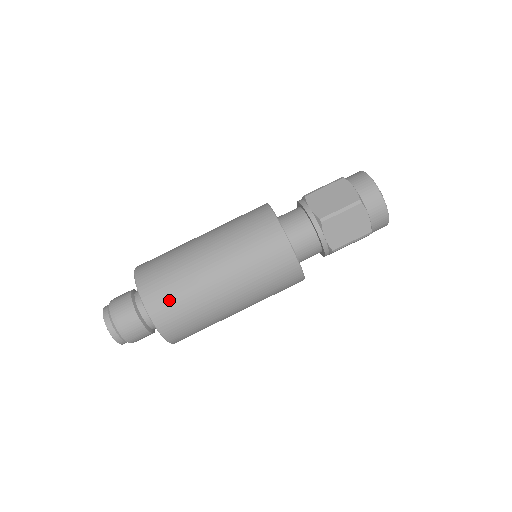
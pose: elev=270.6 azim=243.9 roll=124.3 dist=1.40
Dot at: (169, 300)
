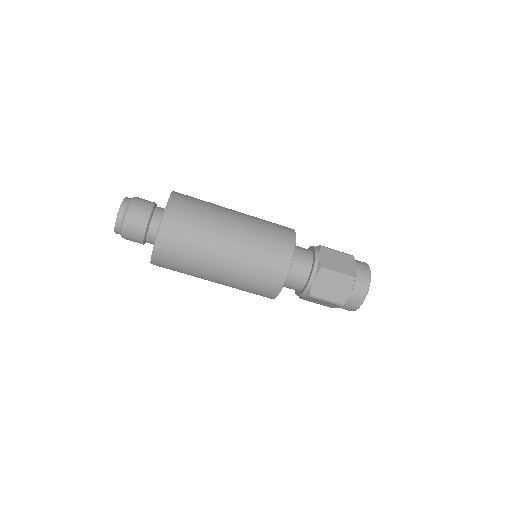
Dot at: (183, 229)
